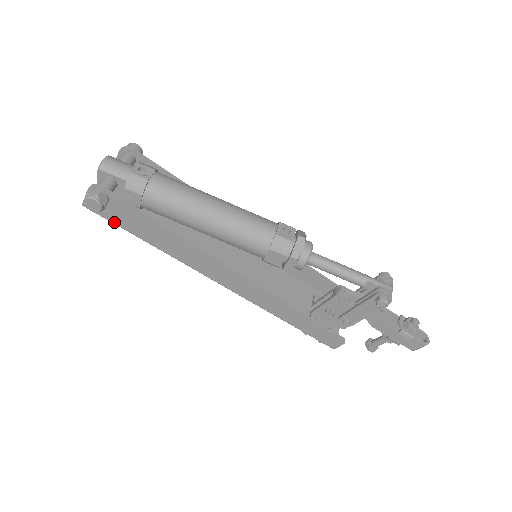
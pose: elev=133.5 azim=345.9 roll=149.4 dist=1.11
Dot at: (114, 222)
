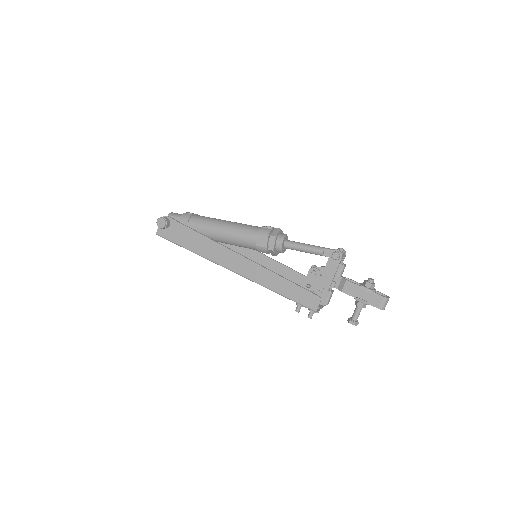
Dot at: (172, 240)
